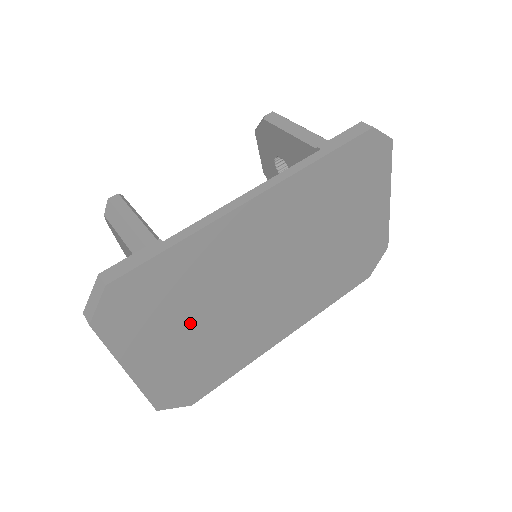
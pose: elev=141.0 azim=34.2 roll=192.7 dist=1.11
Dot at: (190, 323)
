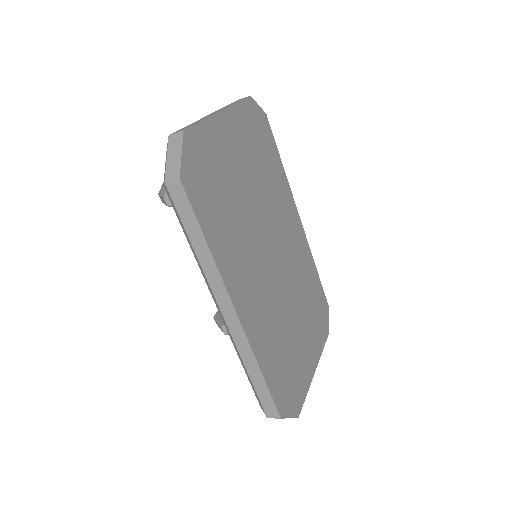
Dot at: (250, 174)
